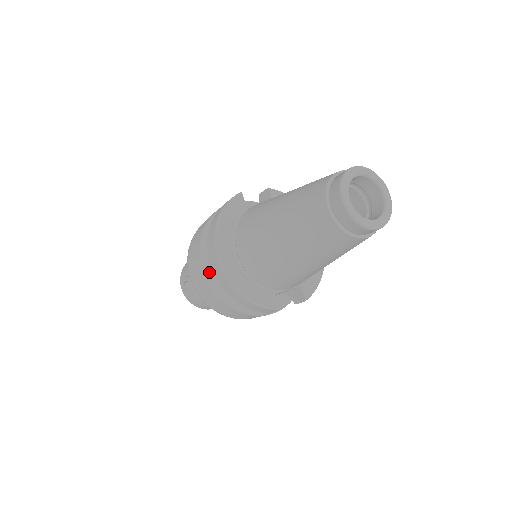
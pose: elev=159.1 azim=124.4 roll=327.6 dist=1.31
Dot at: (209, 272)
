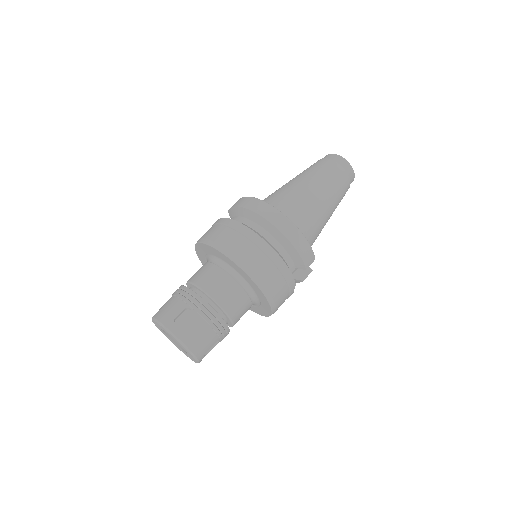
Dot at: (259, 234)
